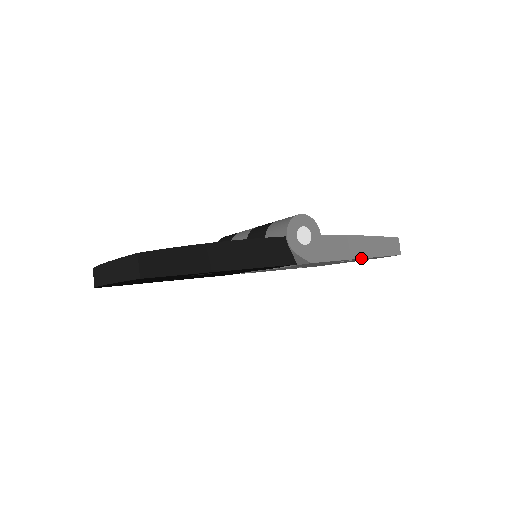
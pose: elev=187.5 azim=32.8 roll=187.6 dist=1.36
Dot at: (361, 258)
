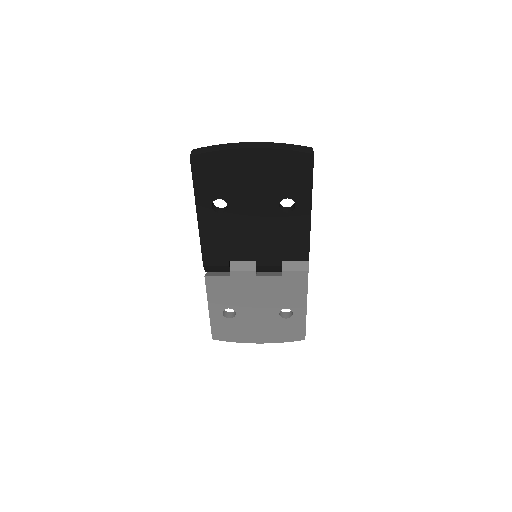
Dot at: occluded
